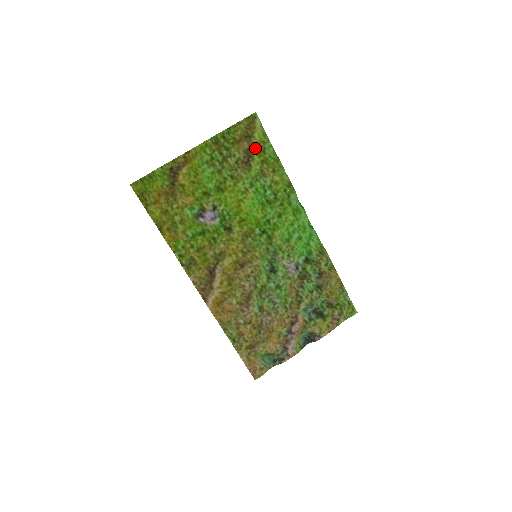
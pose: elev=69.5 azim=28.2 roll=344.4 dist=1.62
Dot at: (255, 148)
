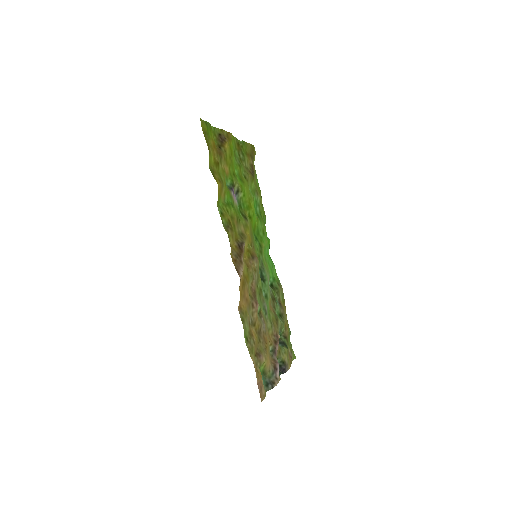
Dot at: occluded
